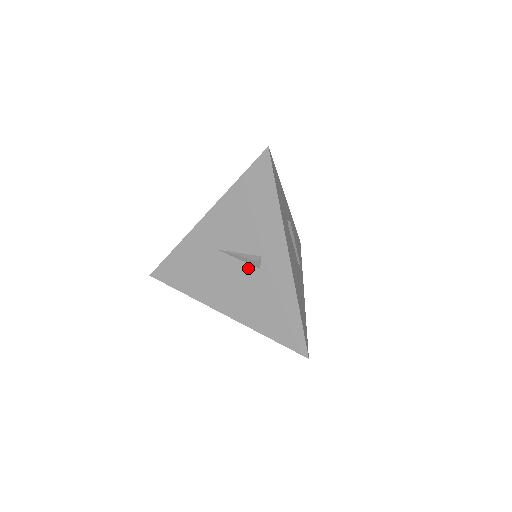
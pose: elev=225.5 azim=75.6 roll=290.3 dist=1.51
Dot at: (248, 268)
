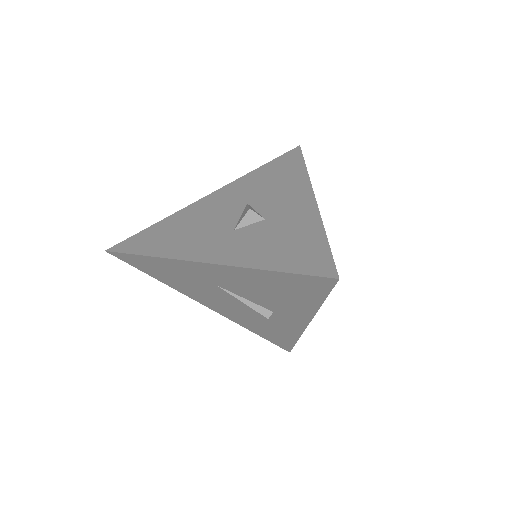
Dot at: occluded
